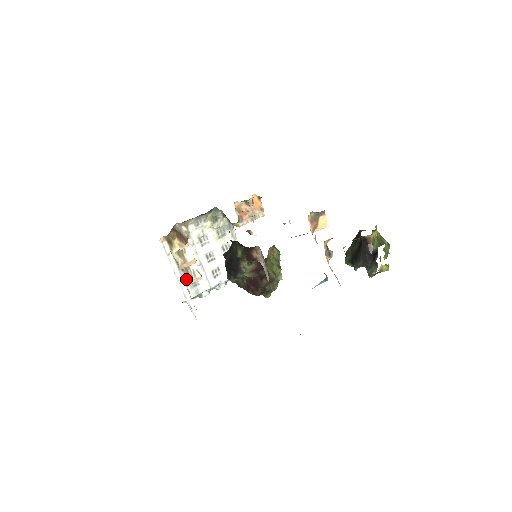
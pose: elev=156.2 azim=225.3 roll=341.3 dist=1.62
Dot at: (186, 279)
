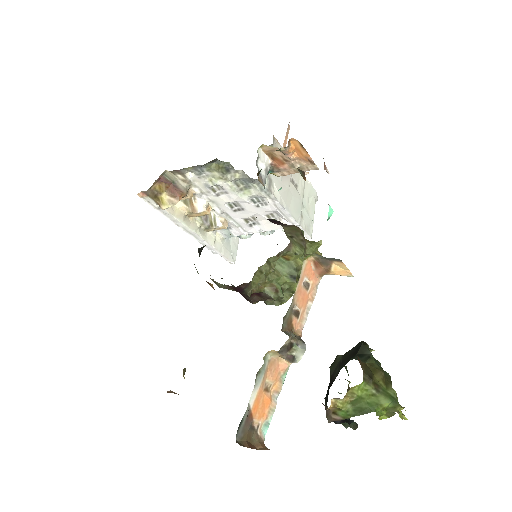
Dot at: (205, 225)
